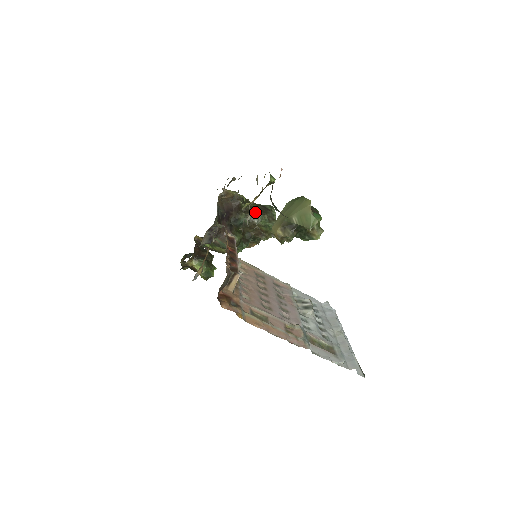
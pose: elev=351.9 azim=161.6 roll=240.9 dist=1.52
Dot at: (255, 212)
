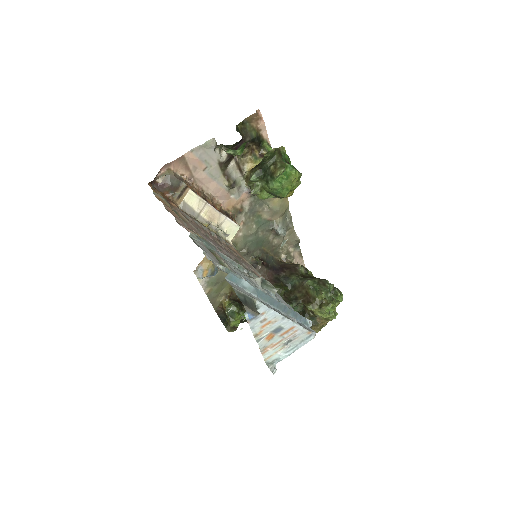
Dot at: (310, 277)
